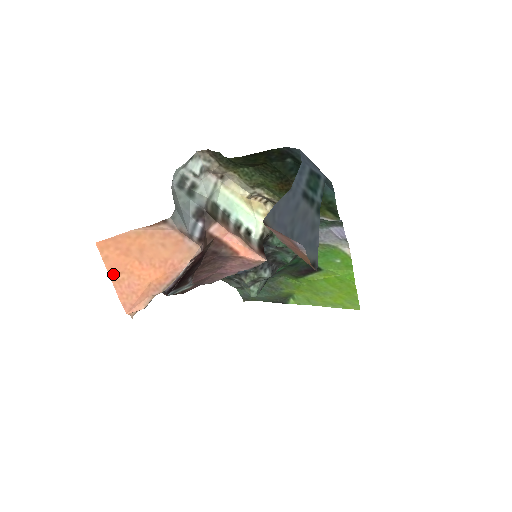
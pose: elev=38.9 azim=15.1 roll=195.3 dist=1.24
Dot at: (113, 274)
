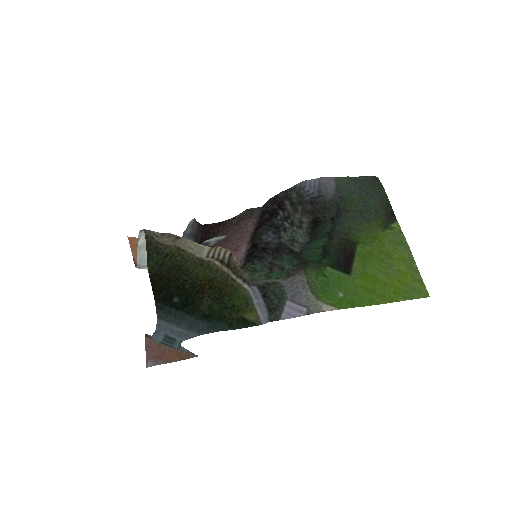
Dot at: occluded
